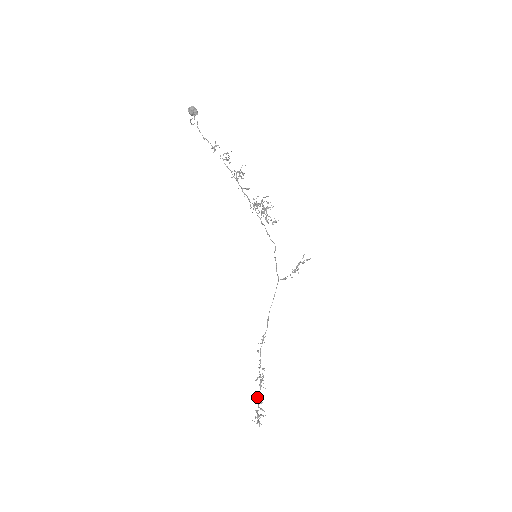
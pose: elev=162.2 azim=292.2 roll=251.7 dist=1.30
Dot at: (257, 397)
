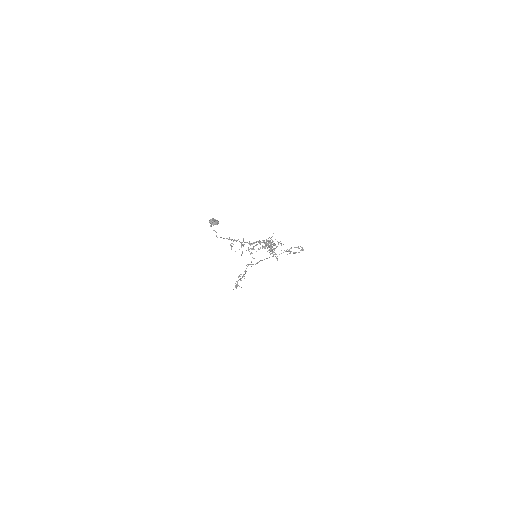
Dot at: occluded
